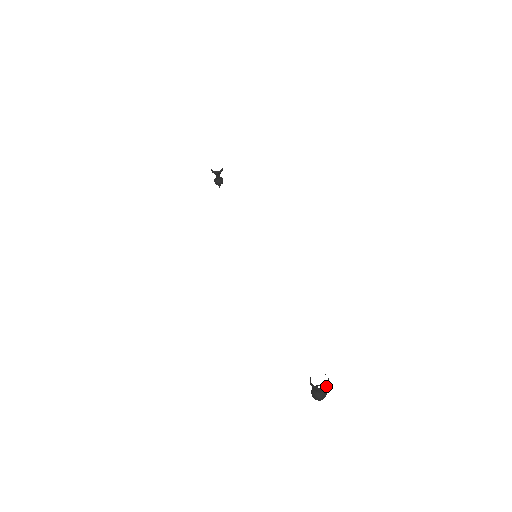
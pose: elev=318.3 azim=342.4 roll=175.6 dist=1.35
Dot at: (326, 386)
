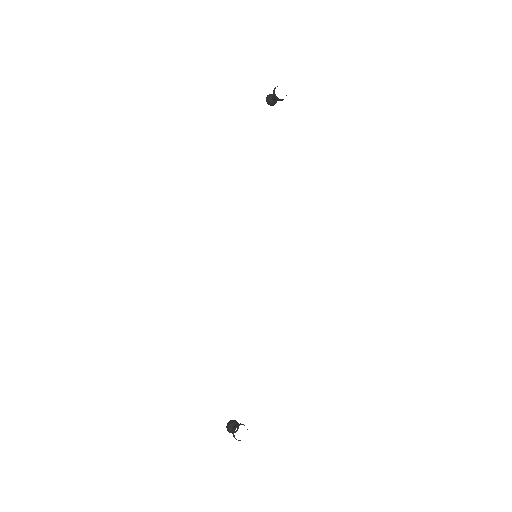
Dot at: occluded
